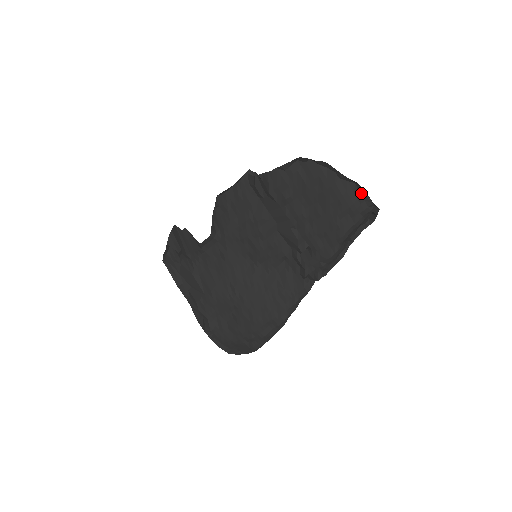
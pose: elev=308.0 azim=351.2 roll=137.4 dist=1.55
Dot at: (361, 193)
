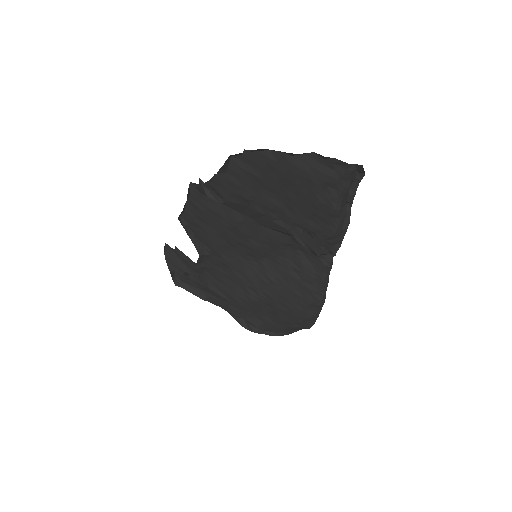
Dot at: (328, 160)
